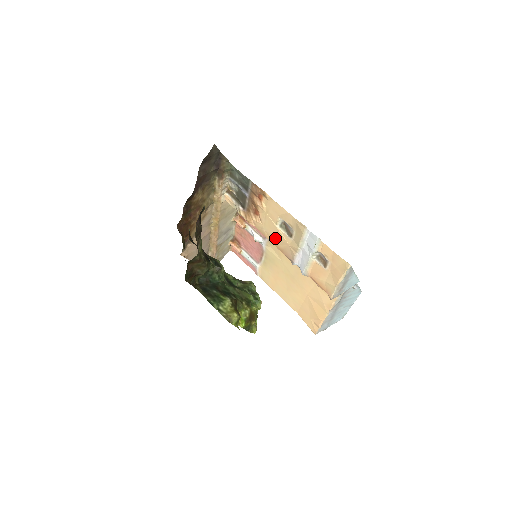
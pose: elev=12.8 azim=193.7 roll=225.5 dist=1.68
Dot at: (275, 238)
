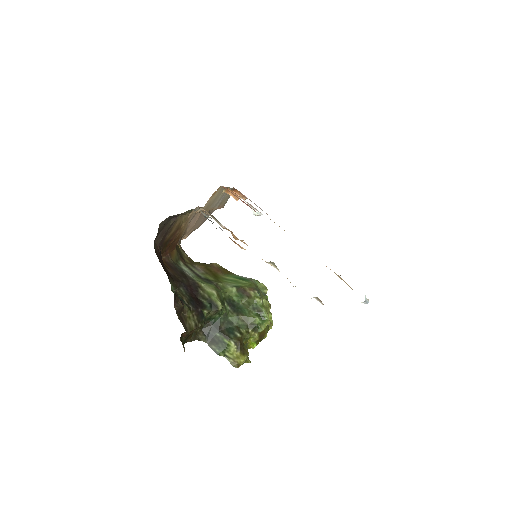
Dot at: occluded
